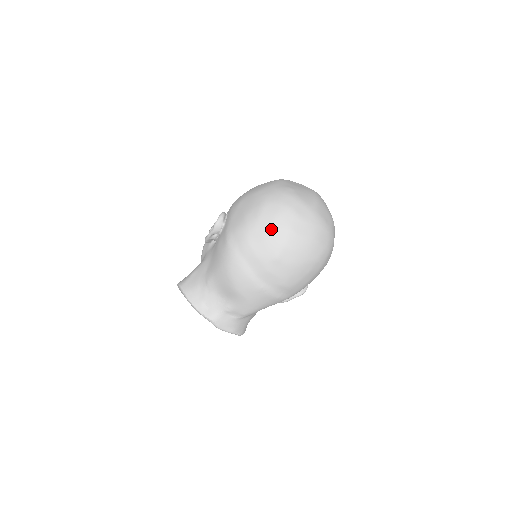
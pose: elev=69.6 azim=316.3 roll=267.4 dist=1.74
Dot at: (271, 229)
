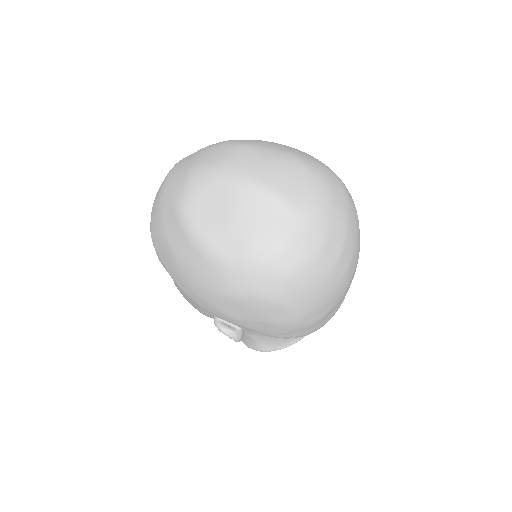
Dot at: (320, 297)
